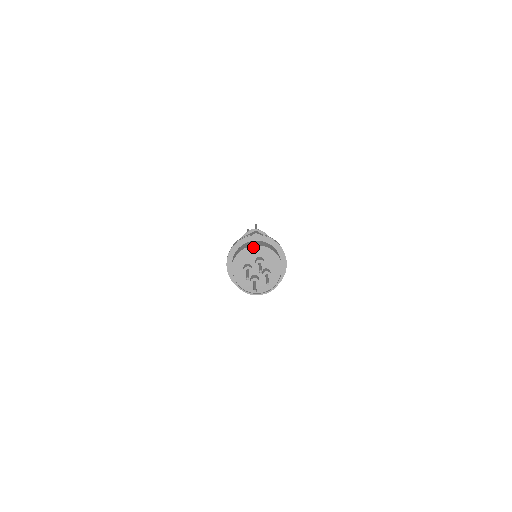
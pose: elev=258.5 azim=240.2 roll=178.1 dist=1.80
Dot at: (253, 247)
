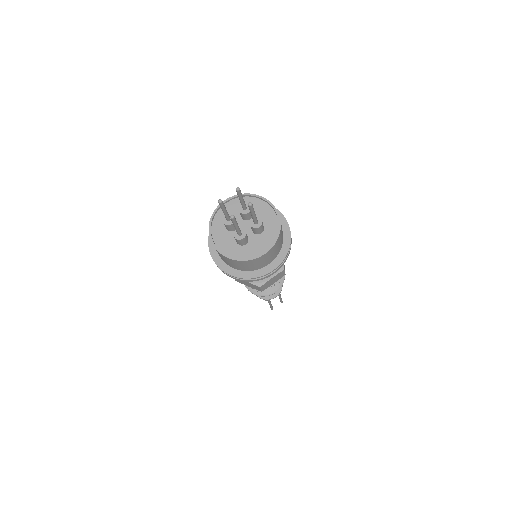
Dot at: (237, 198)
